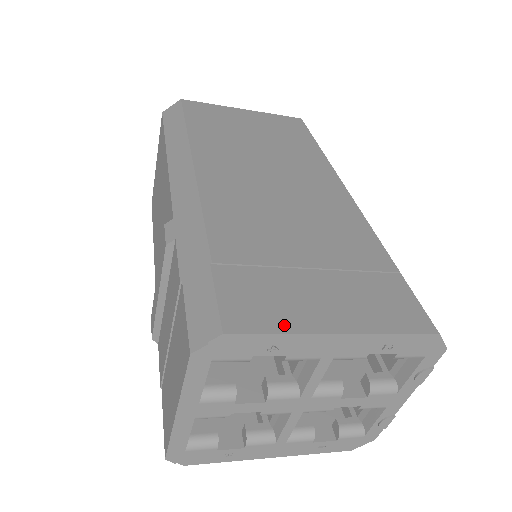
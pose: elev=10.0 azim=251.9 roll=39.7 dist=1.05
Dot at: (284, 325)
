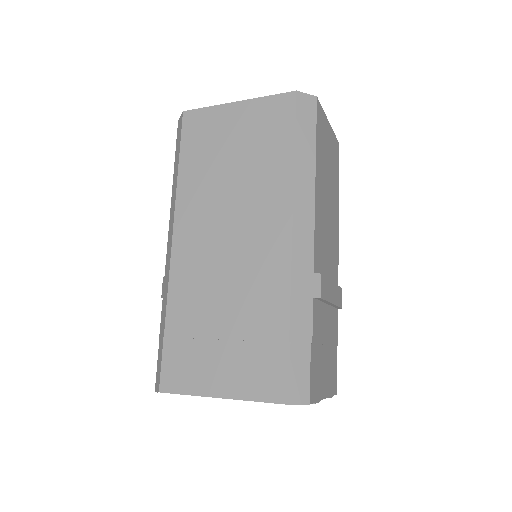
Dot at: (190, 389)
